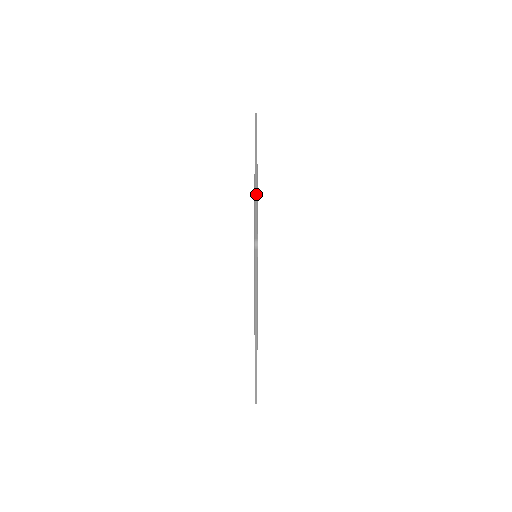
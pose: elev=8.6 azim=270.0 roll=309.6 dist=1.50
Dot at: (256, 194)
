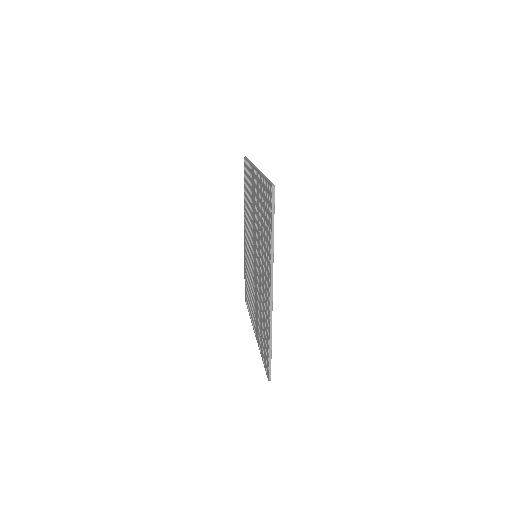
Dot at: (271, 334)
